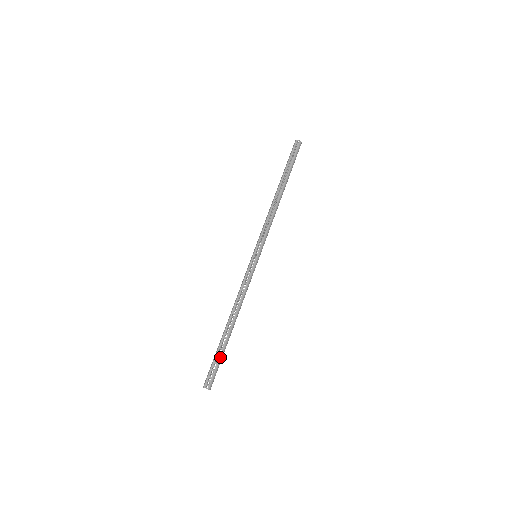
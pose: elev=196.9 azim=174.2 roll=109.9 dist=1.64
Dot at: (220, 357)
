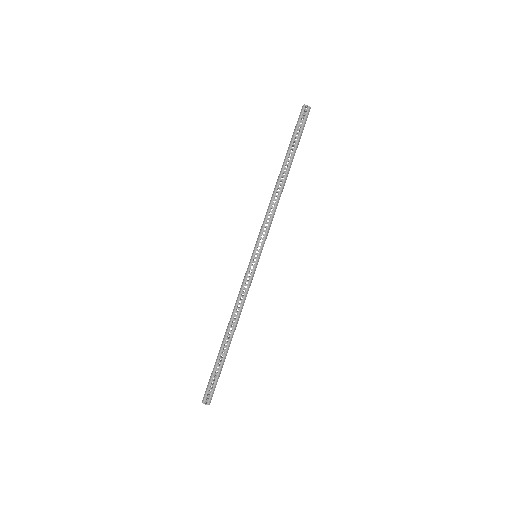
Dot at: (219, 372)
